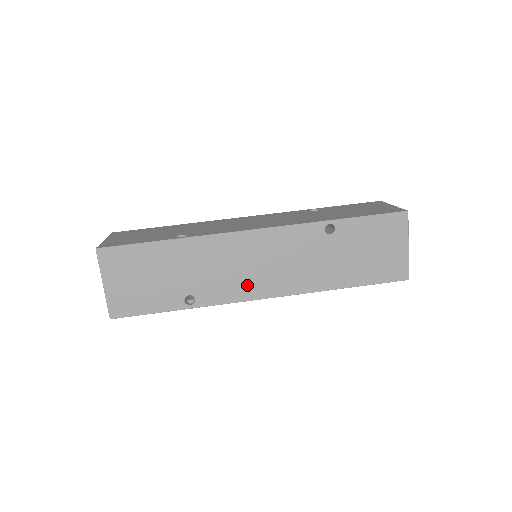
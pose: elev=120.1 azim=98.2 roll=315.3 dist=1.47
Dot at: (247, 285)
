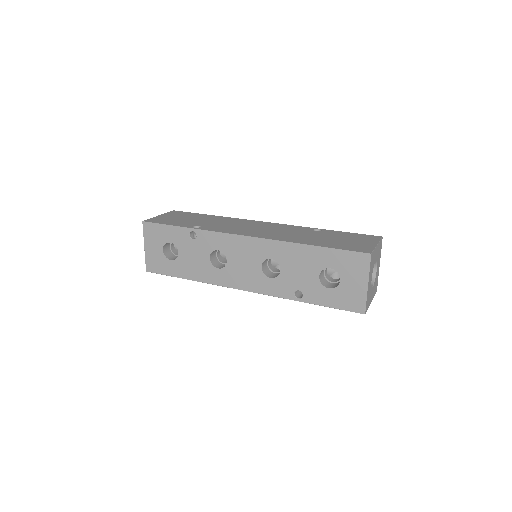
Dot at: (240, 231)
